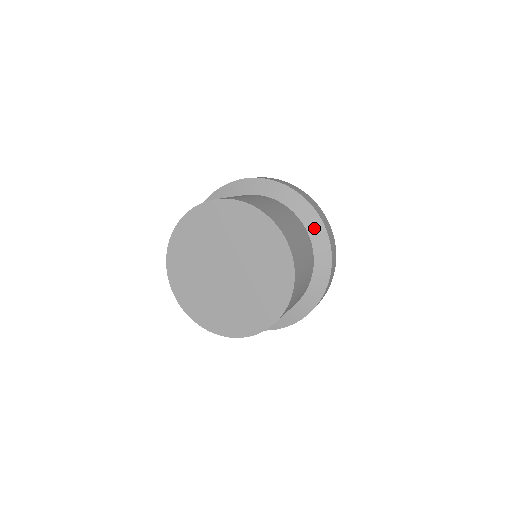
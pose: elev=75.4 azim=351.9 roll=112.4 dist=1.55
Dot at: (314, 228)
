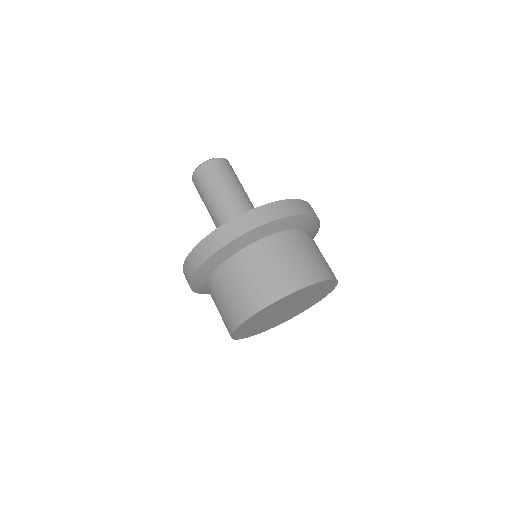
Dot at: (309, 224)
